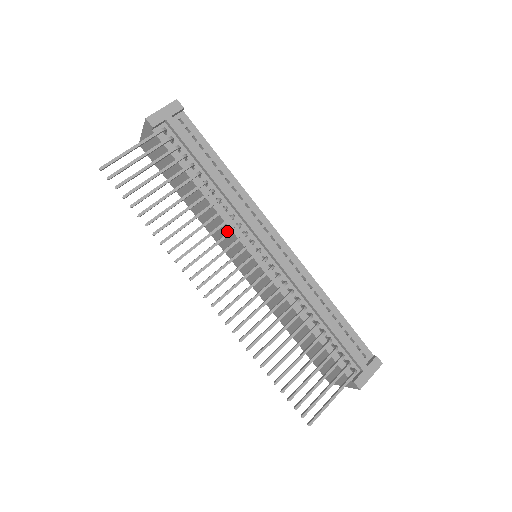
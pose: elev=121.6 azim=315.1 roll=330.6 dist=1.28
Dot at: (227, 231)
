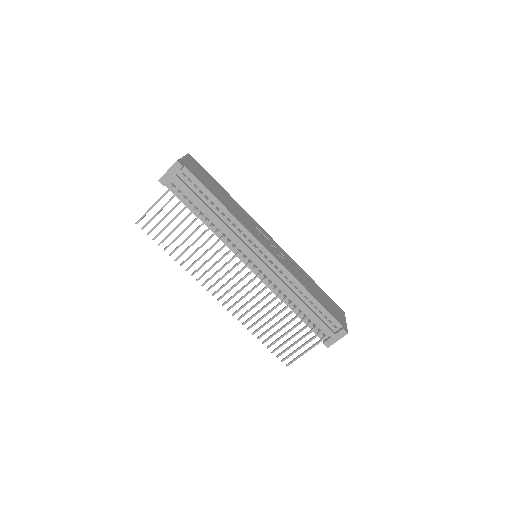
Dot at: occluded
